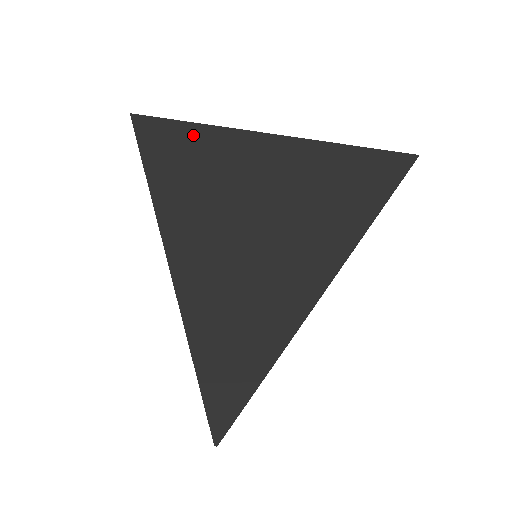
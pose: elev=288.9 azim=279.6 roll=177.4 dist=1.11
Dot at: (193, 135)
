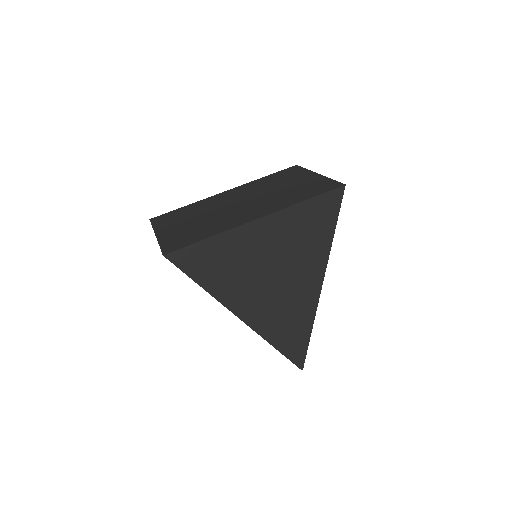
Dot at: (212, 247)
